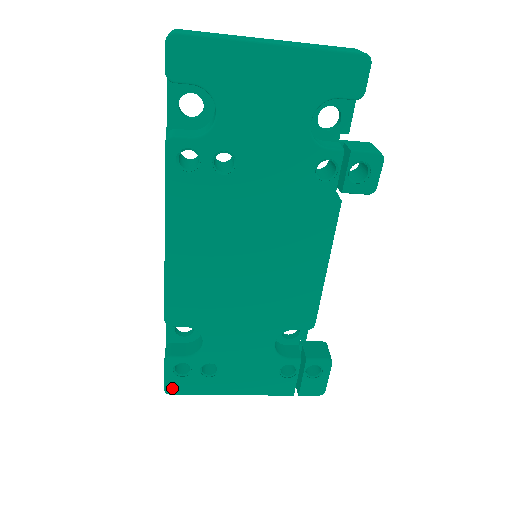
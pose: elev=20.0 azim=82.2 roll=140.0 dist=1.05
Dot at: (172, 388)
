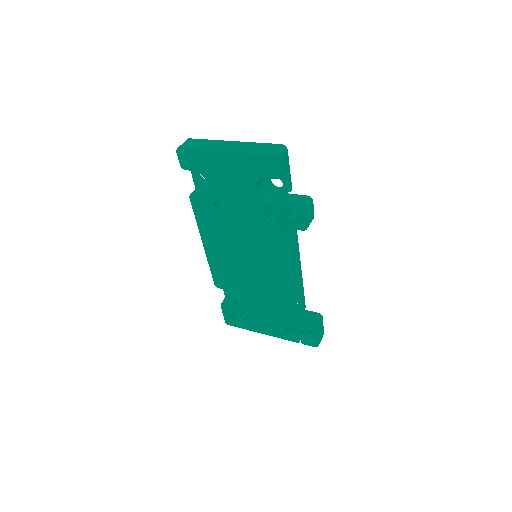
Dot at: (228, 322)
